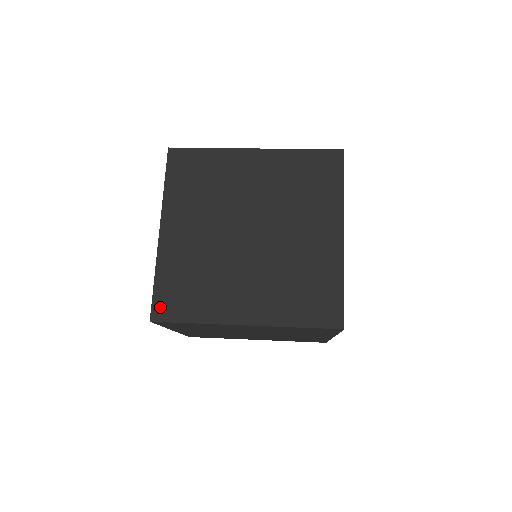
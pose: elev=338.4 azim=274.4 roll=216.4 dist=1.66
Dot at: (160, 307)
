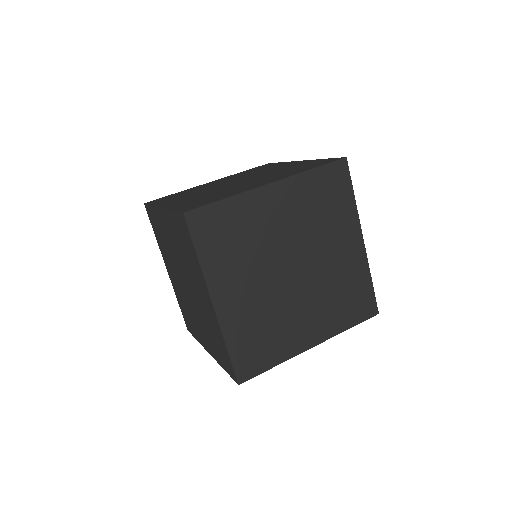
Dot at: (242, 370)
